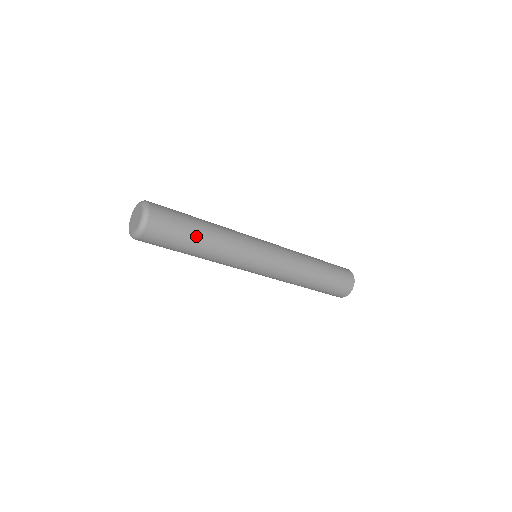
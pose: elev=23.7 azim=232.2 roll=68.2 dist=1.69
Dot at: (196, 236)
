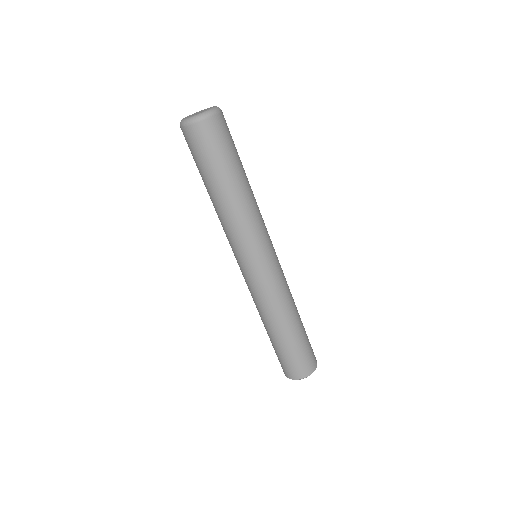
Dot at: (238, 170)
